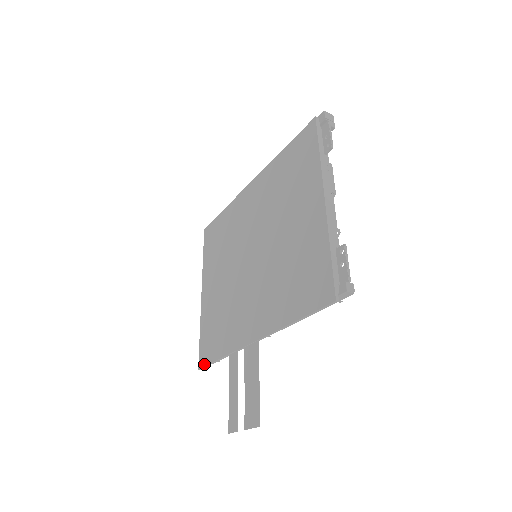
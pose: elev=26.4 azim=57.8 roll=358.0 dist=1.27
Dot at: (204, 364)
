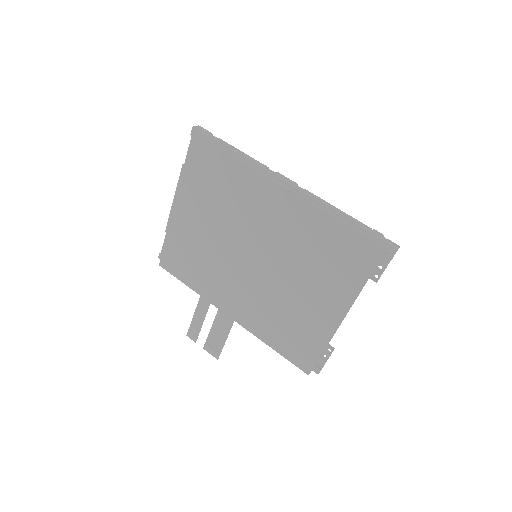
Dot at: (168, 270)
